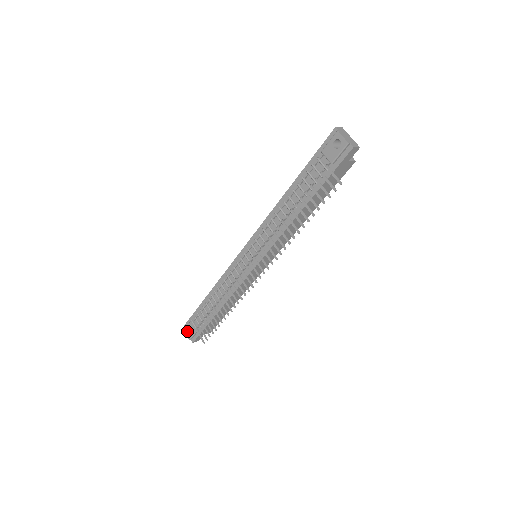
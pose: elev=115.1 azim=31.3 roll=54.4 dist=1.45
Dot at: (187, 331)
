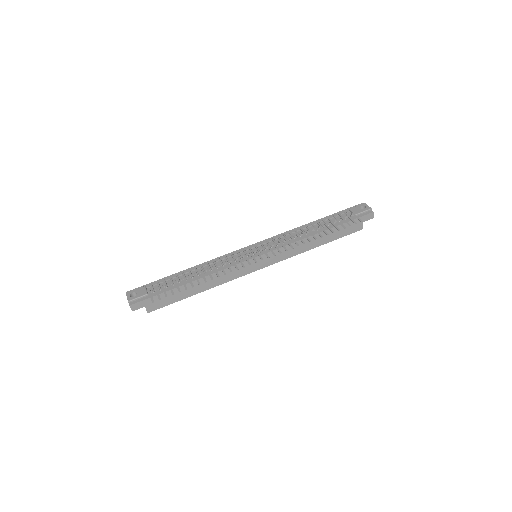
Dot at: (130, 294)
